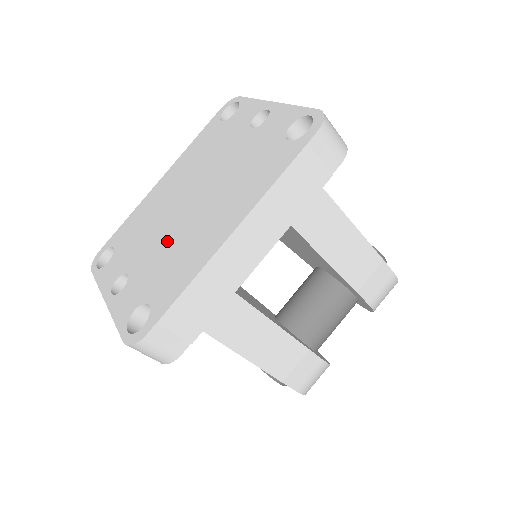
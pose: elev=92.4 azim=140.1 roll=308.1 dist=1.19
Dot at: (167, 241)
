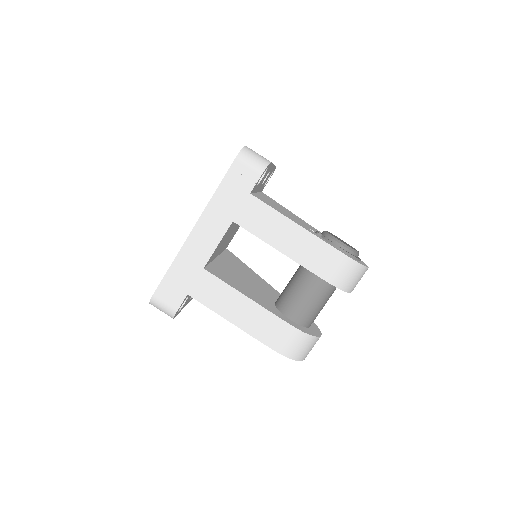
Dot at: occluded
